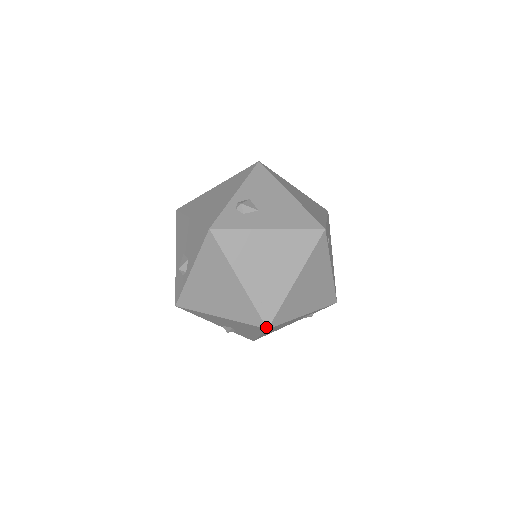
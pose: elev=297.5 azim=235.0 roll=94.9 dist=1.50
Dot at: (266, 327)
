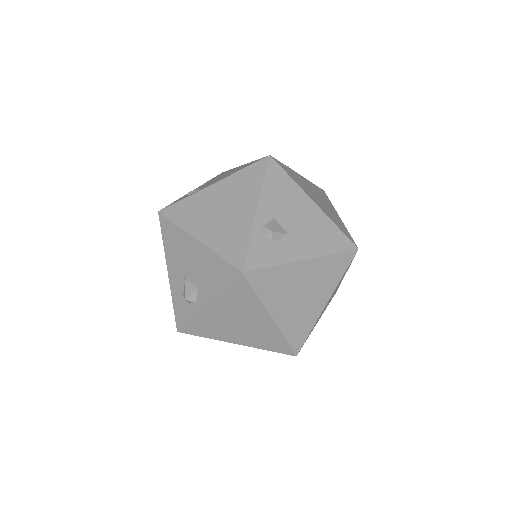
Dot at: (295, 355)
